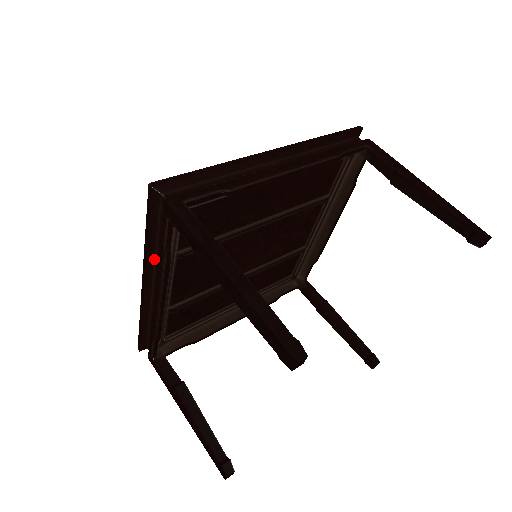
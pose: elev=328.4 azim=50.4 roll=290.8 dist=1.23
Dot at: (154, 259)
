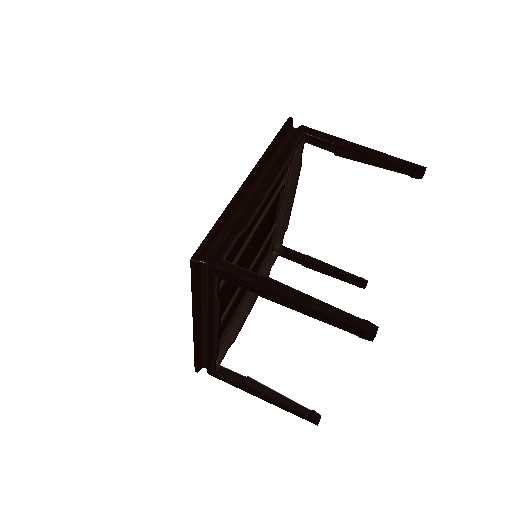
Dot at: (201, 306)
